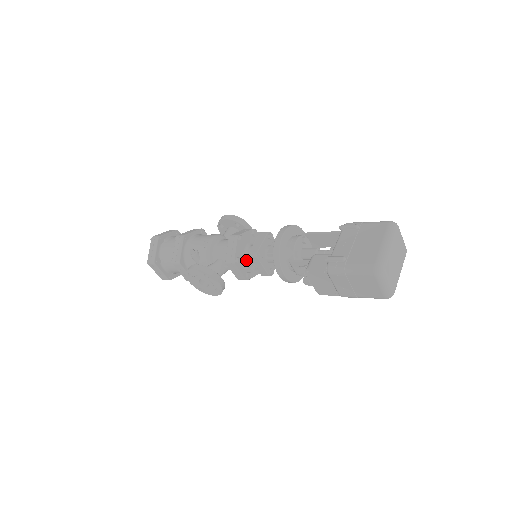
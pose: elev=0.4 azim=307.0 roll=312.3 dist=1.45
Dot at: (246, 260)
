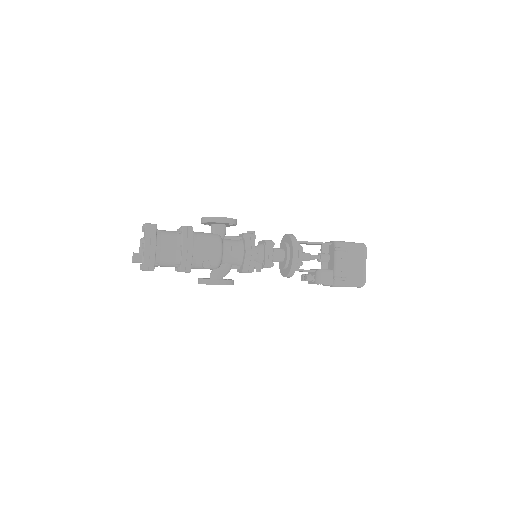
Dot at: occluded
